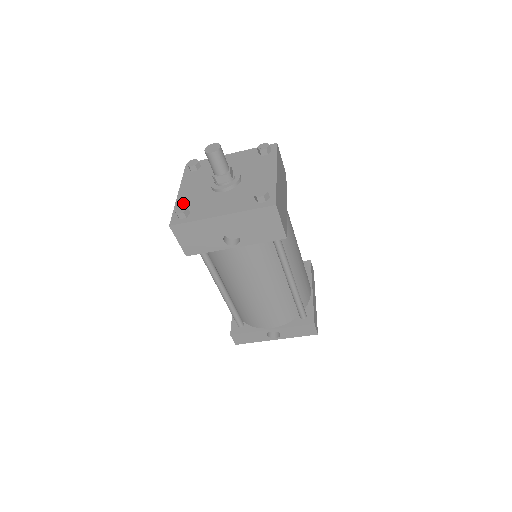
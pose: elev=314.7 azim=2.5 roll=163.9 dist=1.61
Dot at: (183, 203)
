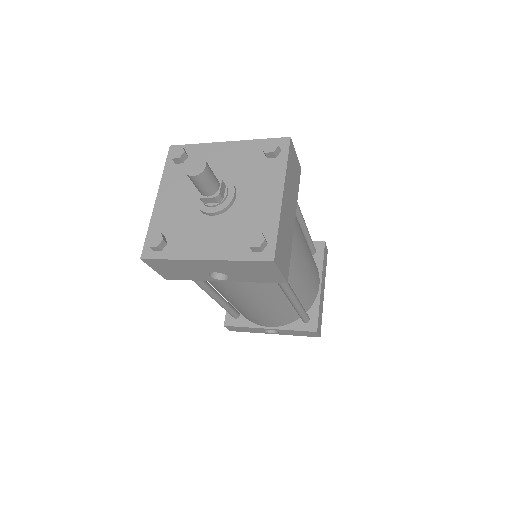
Dot at: (160, 222)
